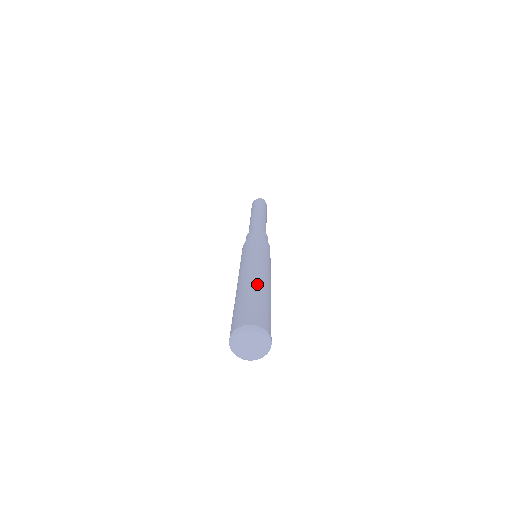
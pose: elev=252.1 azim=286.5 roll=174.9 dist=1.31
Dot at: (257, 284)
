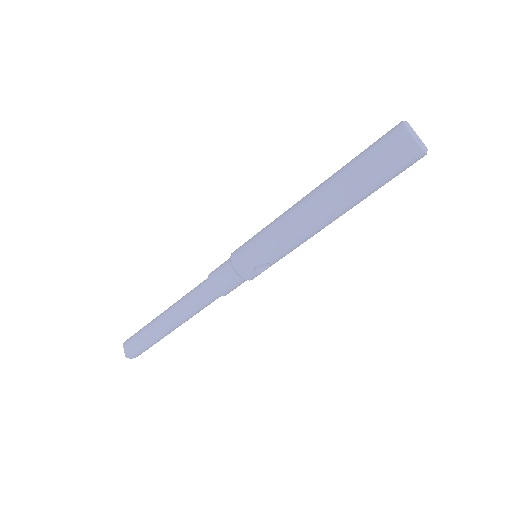
Dot at: occluded
